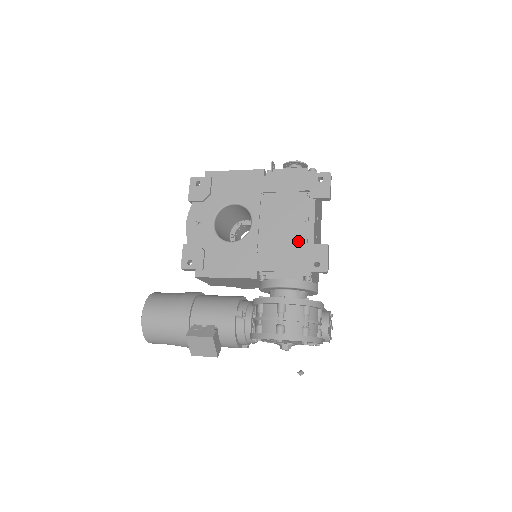
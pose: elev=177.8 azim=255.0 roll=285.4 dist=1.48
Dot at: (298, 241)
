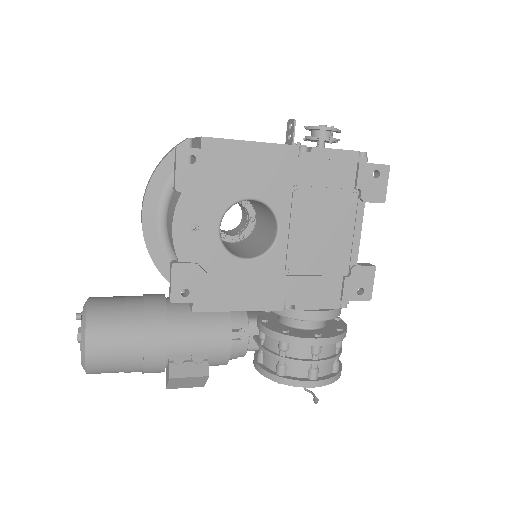
Dot at: (339, 260)
